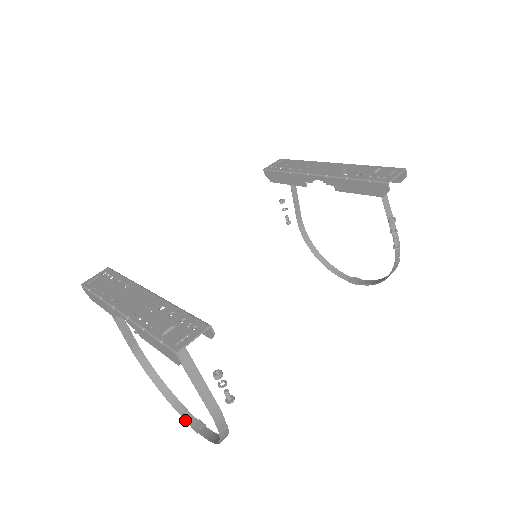
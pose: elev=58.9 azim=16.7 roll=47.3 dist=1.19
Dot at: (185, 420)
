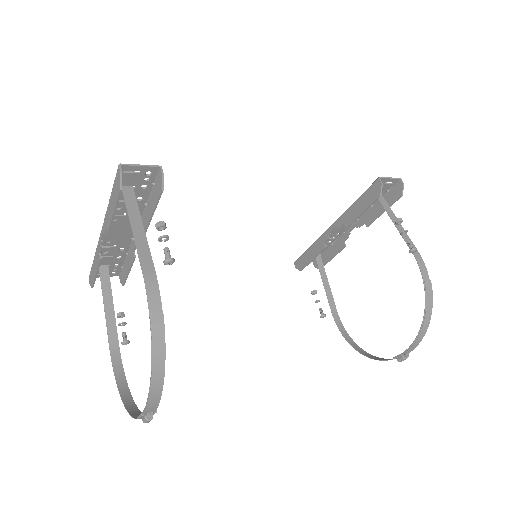
Dot at: (135, 418)
